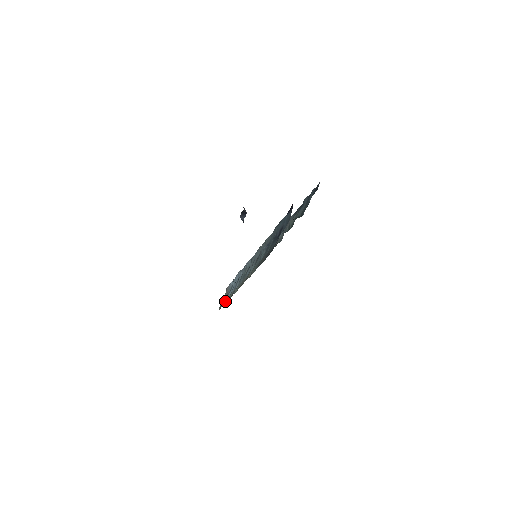
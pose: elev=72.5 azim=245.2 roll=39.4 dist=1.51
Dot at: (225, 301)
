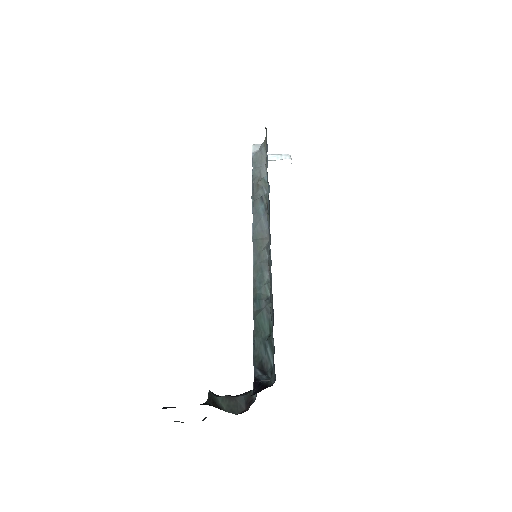
Dot at: occluded
